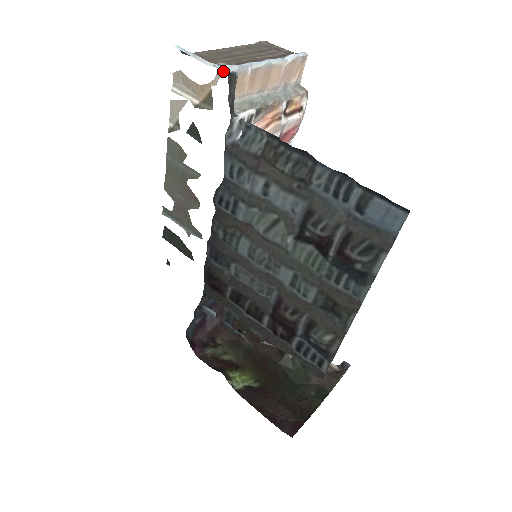
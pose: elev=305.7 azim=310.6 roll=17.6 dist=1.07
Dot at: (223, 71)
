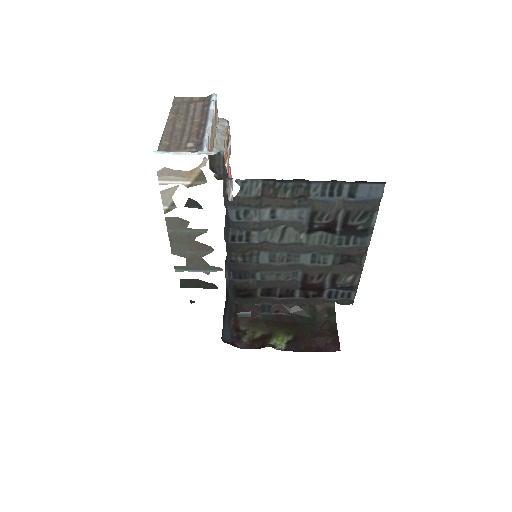
Dot at: (209, 154)
